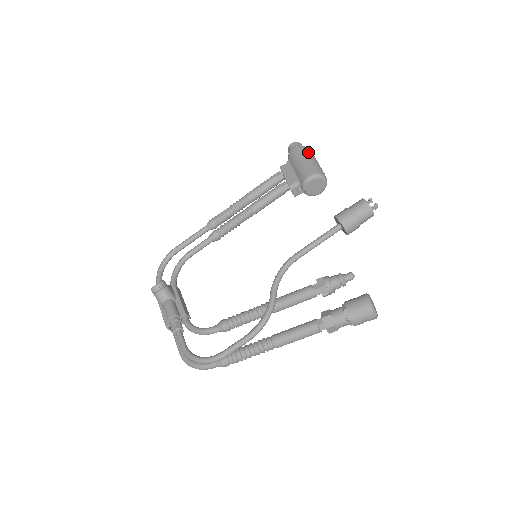
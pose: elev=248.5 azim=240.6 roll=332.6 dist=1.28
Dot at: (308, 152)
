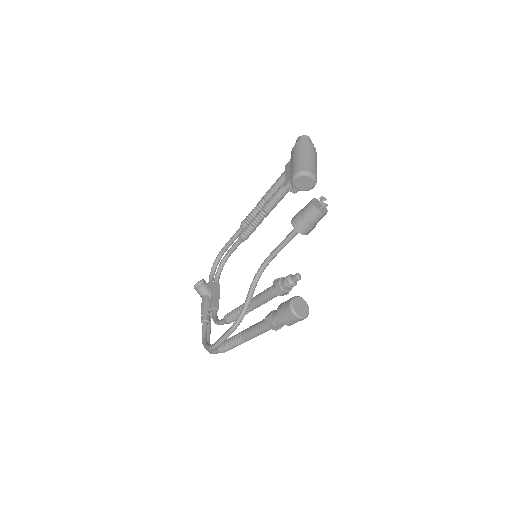
Dot at: (302, 147)
